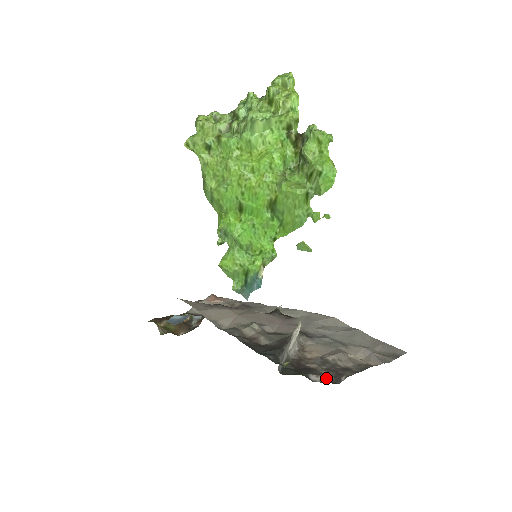
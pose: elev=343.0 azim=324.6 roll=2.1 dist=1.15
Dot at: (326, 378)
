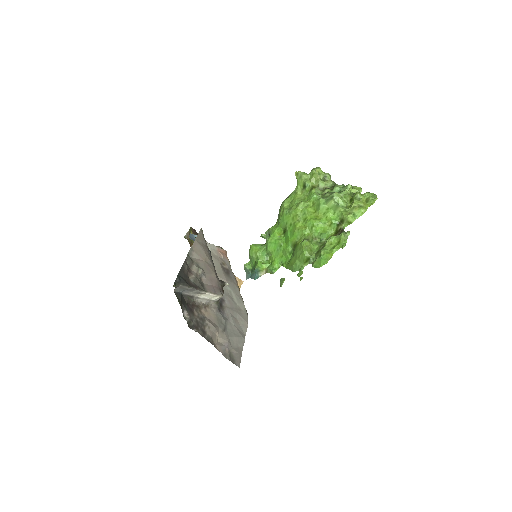
Dot at: (189, 320)
